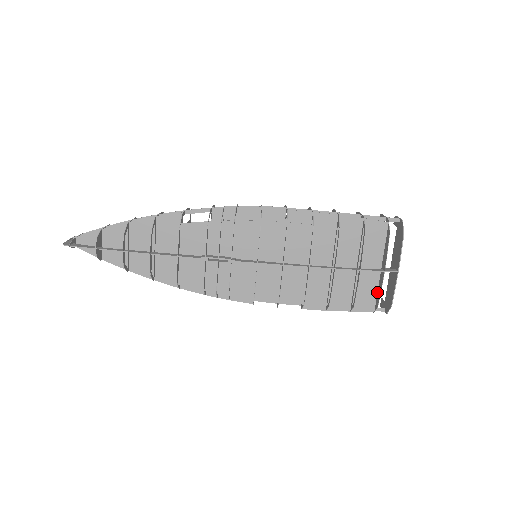
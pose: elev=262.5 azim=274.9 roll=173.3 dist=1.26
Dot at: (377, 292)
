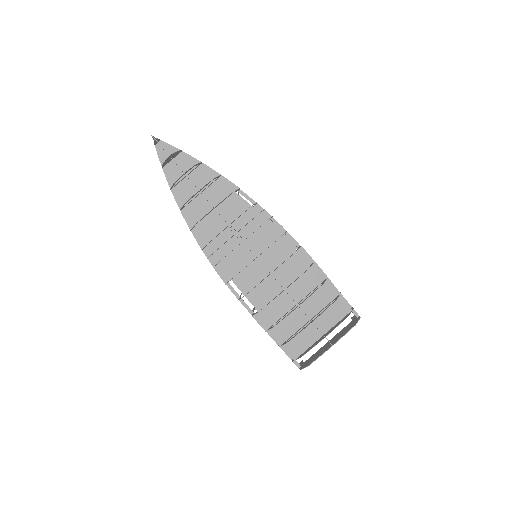
Dot at: (307, 349)
